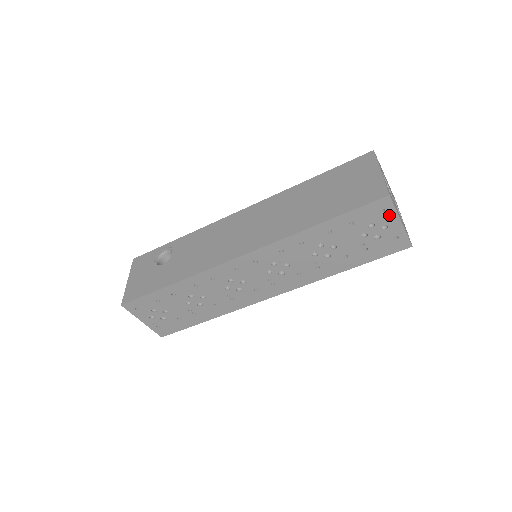
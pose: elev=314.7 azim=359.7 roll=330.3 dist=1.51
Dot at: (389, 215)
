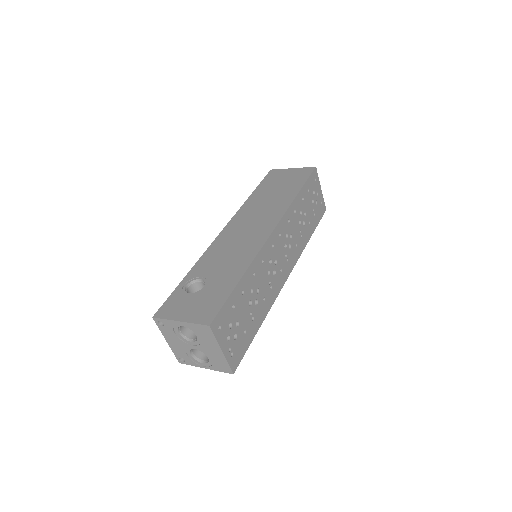
Dot at: (317, 183)
